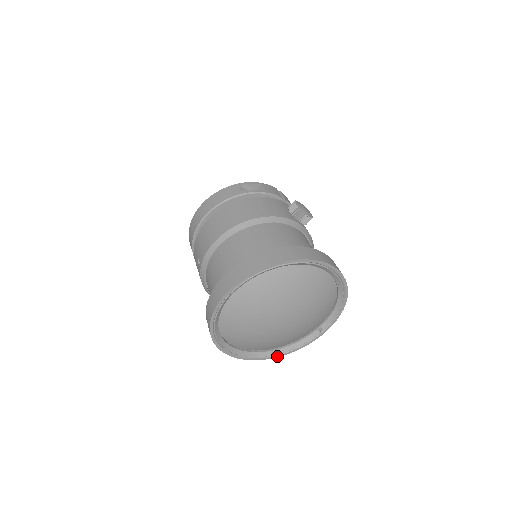
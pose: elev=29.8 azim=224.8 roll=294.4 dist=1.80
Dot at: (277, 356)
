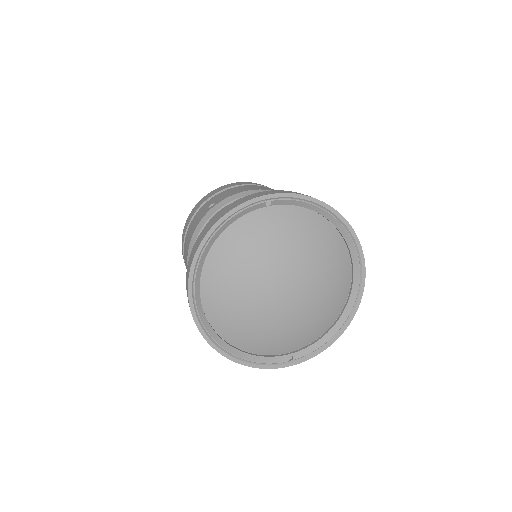
Dot at: (225, 354)
